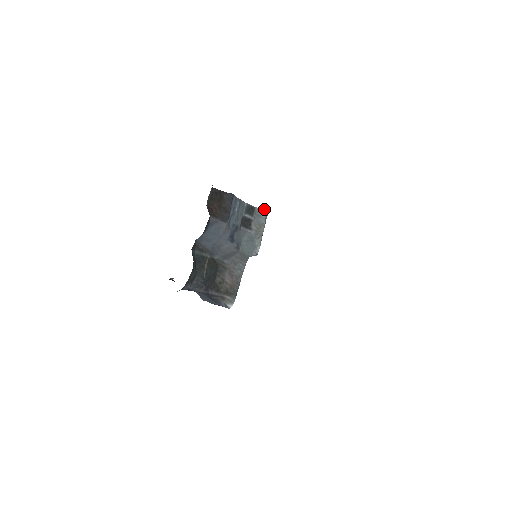
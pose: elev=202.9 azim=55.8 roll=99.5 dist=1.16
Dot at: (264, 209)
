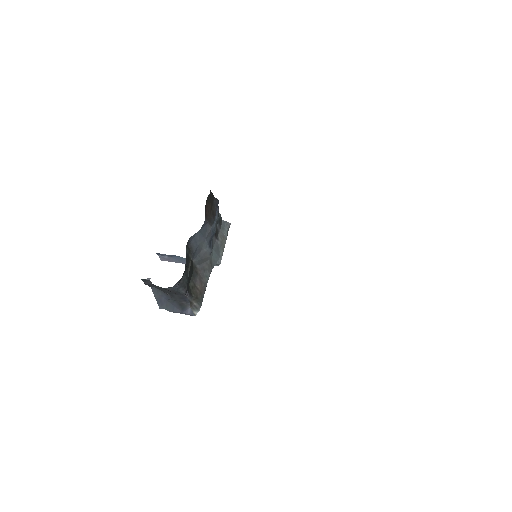
Dot at: (227, 223)
